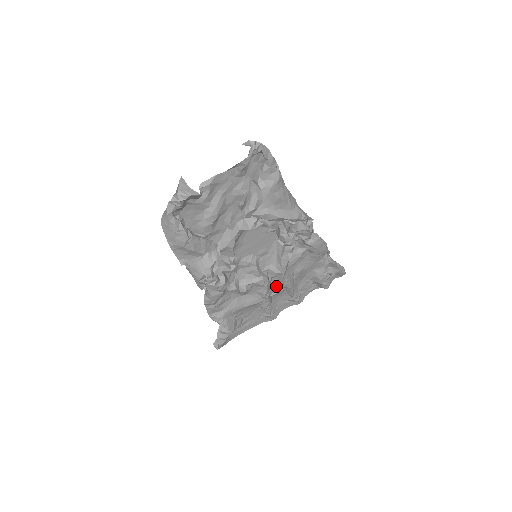
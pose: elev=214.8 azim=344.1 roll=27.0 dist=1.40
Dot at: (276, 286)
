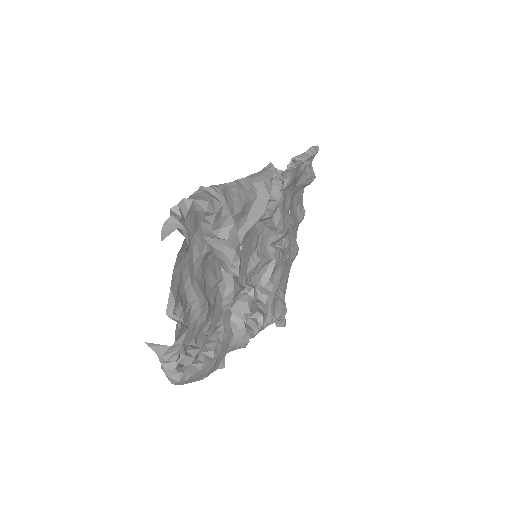
Dot at: (283, 239)
